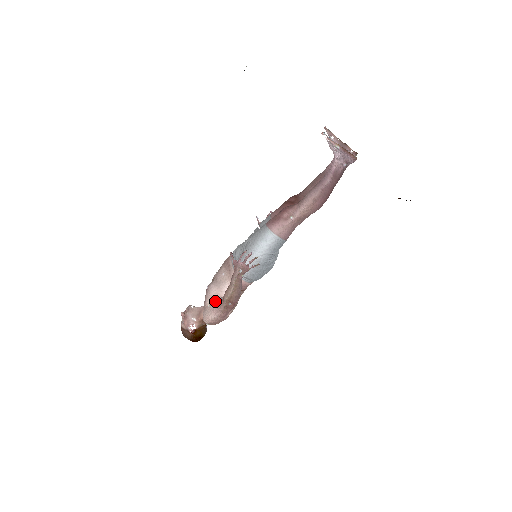
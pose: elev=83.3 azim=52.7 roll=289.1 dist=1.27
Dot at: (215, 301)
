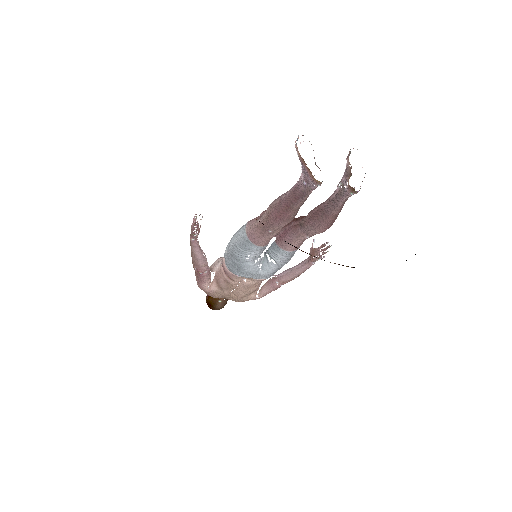
Dot at: (210, 269)
